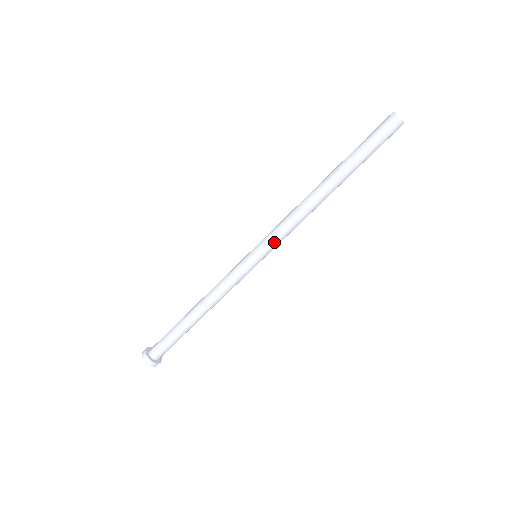
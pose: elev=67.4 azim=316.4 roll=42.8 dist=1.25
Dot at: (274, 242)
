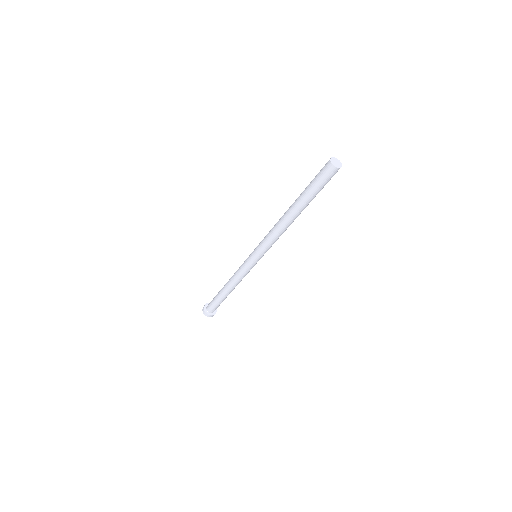
Dot at: (264, 250)
